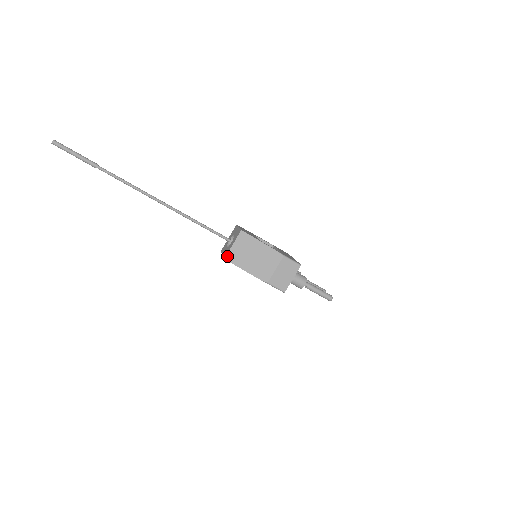
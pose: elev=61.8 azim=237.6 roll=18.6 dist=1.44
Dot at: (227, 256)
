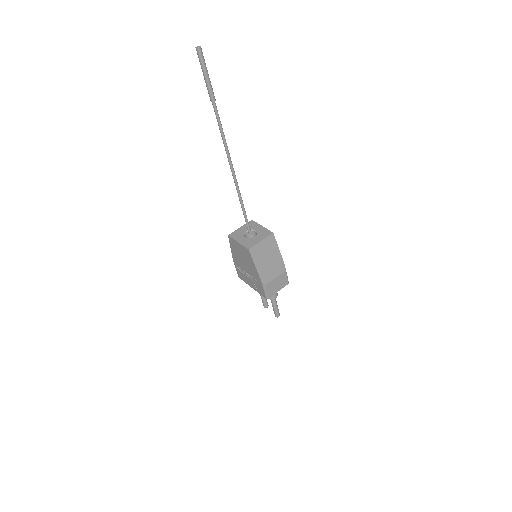
Dot at: (252, 248)
